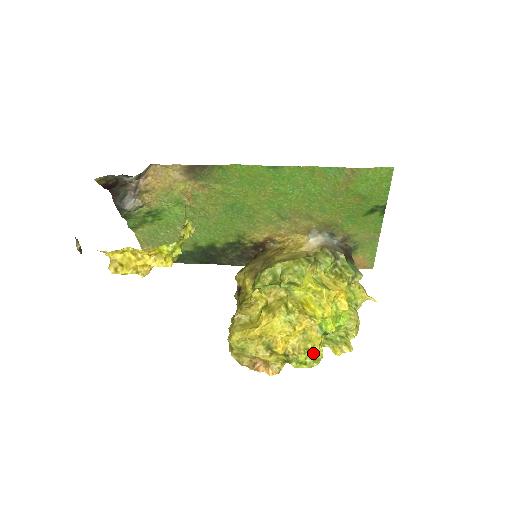
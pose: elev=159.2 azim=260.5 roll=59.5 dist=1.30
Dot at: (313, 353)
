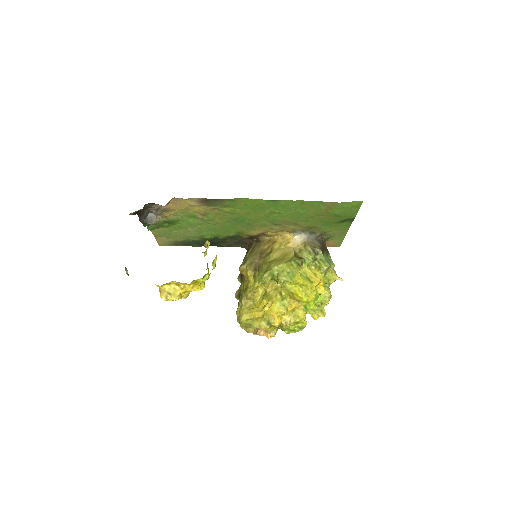
Dot at: (300, 324)
